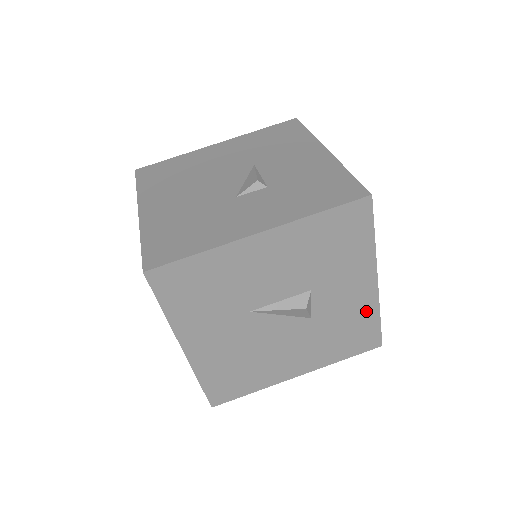
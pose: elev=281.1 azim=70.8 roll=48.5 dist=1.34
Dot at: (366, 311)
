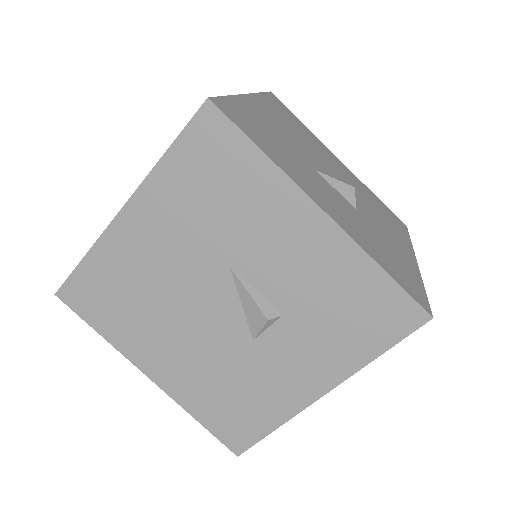
Dot at: occluded
